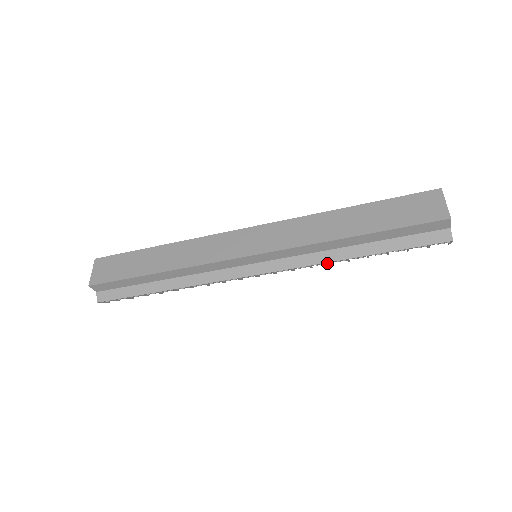
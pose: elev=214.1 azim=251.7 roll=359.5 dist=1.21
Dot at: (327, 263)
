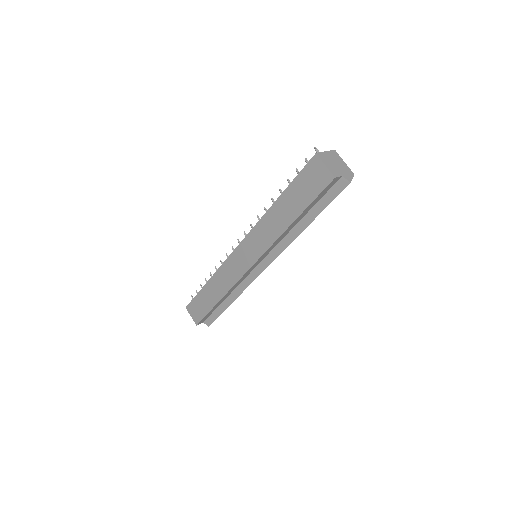
Dot at: (294, 238)
